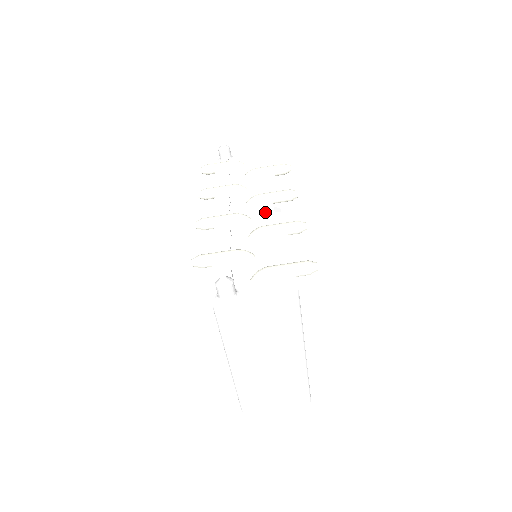
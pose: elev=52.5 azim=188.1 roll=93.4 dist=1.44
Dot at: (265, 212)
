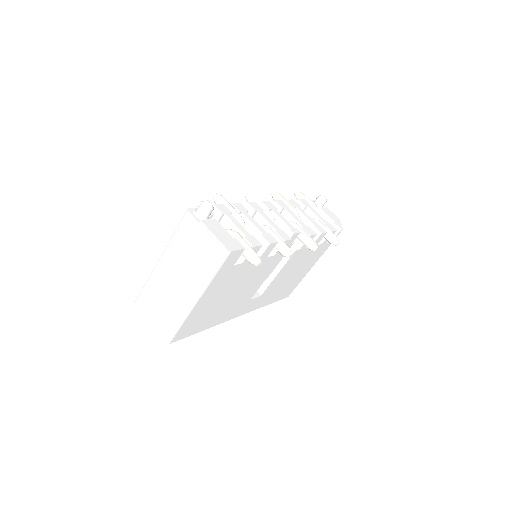
Dot at: (287, 233)
